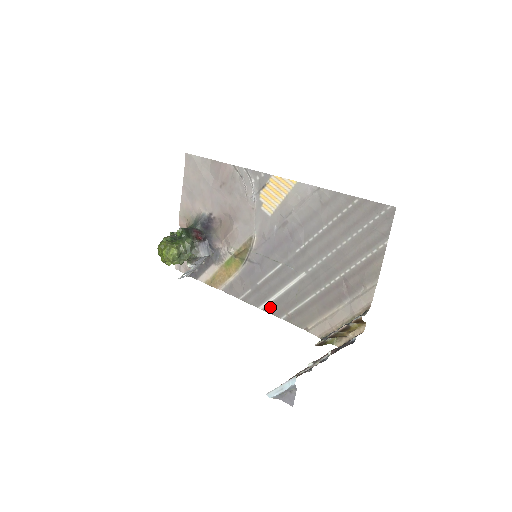
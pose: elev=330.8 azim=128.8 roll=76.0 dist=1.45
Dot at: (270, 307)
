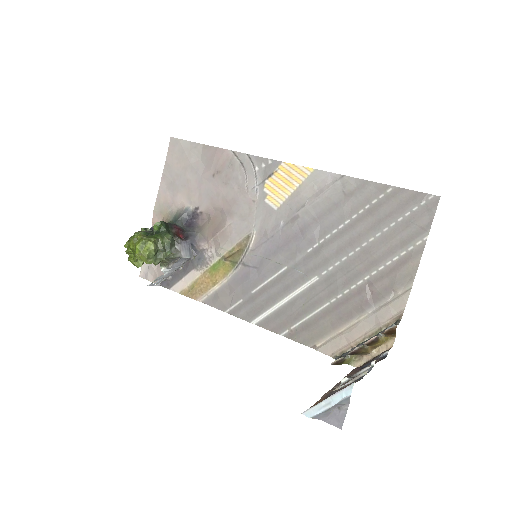
Dot at: (267, 321)
